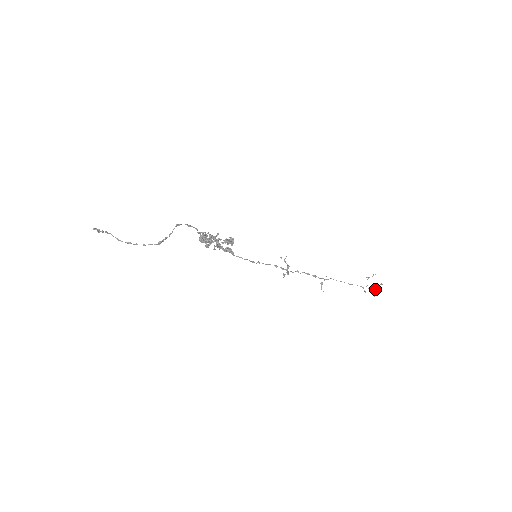
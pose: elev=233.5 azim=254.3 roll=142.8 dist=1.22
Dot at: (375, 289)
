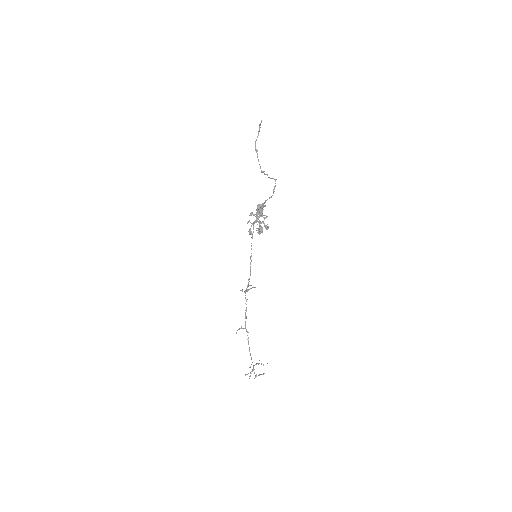
Dot at: occluded
